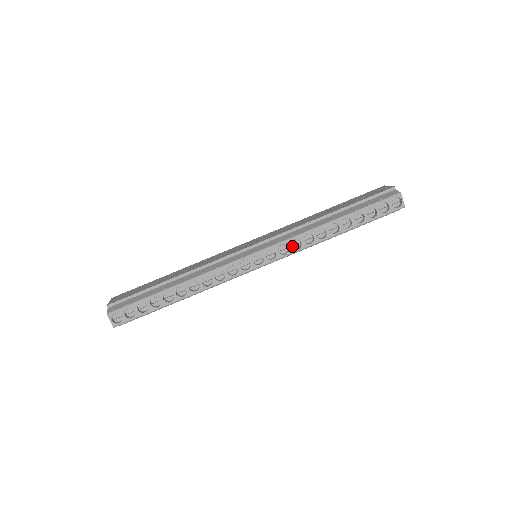
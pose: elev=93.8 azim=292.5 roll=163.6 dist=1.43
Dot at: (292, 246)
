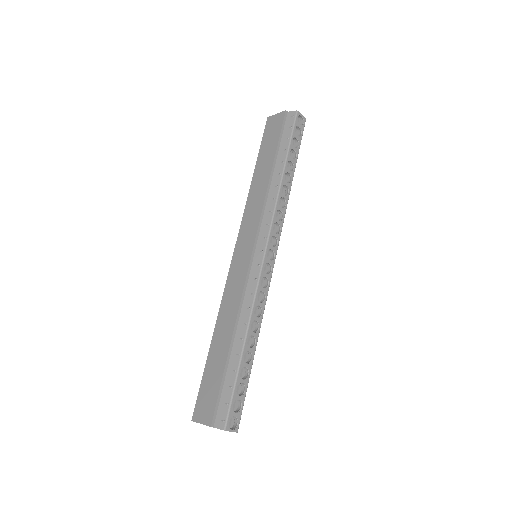
Dot at: (276, 220)
